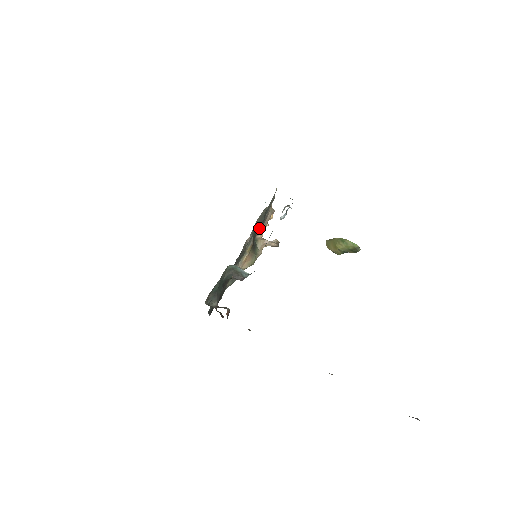
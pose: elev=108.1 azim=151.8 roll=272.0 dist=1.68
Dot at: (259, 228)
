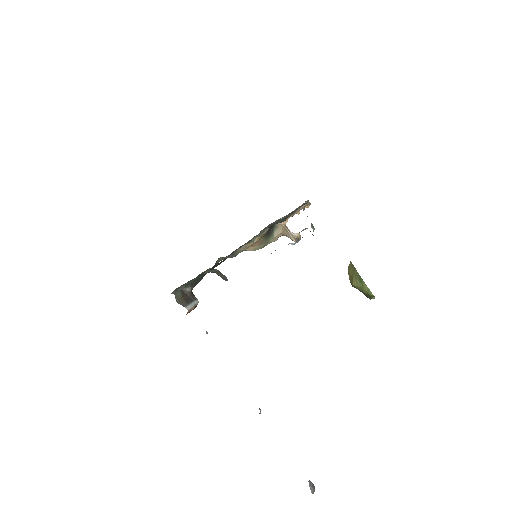
Dot at: occluded
